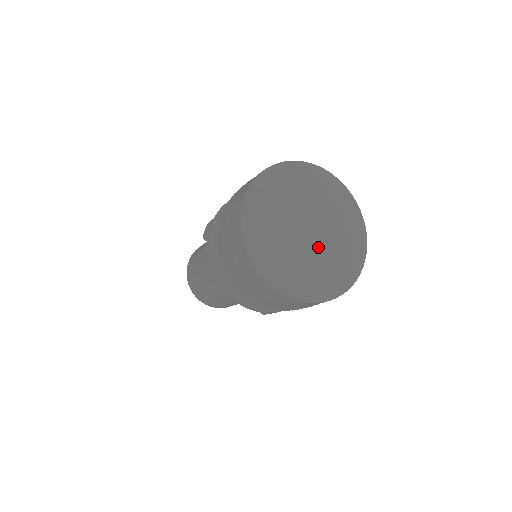
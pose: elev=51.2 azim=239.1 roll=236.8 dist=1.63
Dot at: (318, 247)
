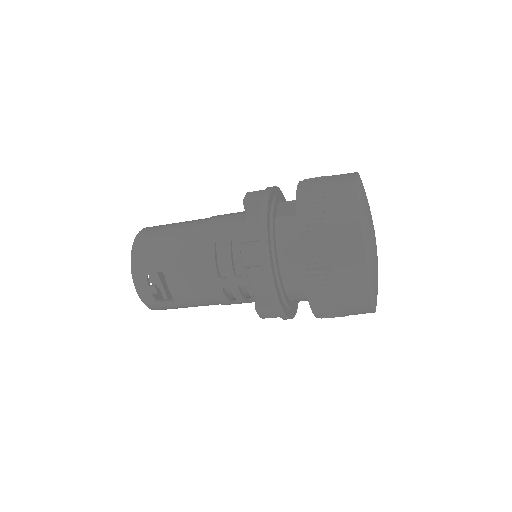
Dot at: (377, 258)
